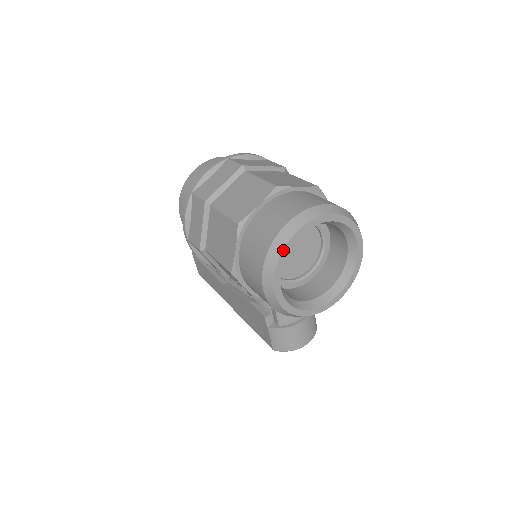
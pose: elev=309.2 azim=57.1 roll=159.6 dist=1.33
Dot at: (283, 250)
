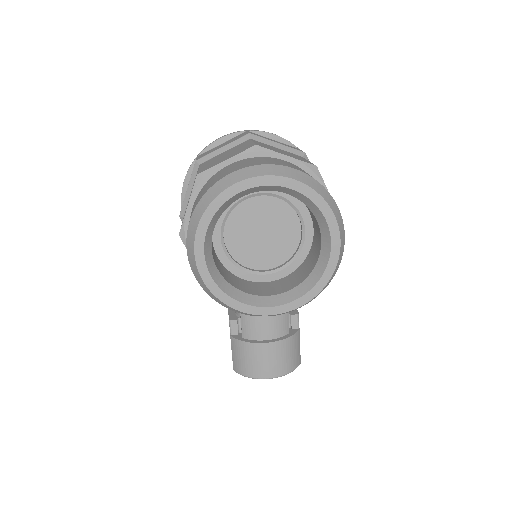
Dot at: (213, 201)
